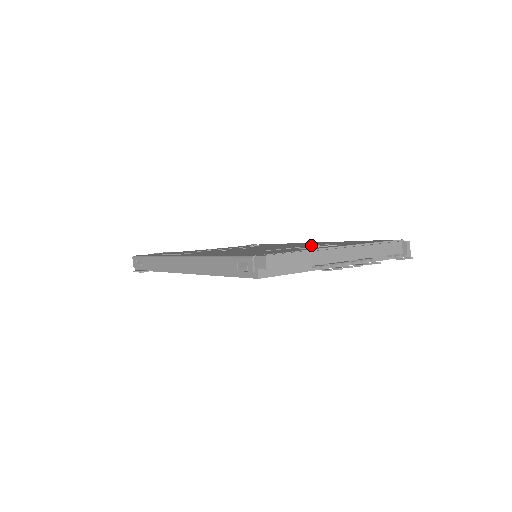
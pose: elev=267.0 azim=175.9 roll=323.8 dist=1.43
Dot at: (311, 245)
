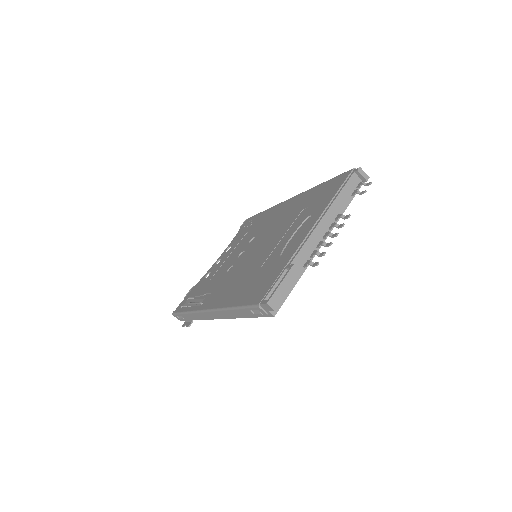
Dot at: (289, 224)
